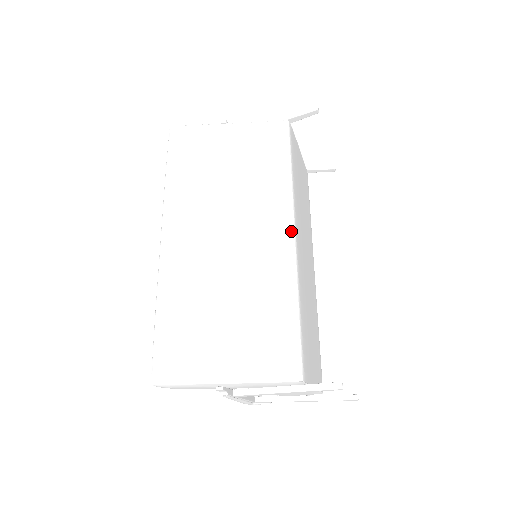
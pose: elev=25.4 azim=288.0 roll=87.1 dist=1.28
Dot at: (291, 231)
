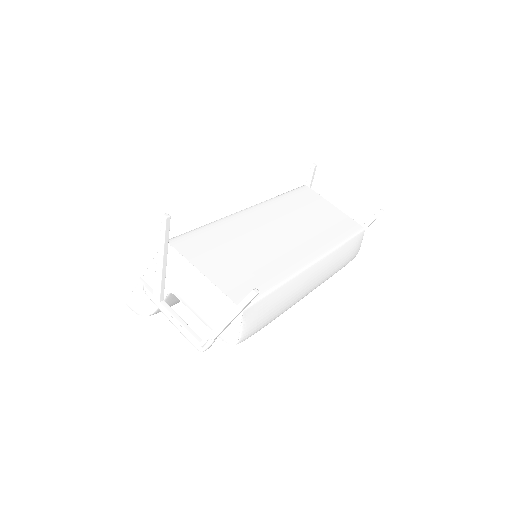
Dot at: (248, 208)
